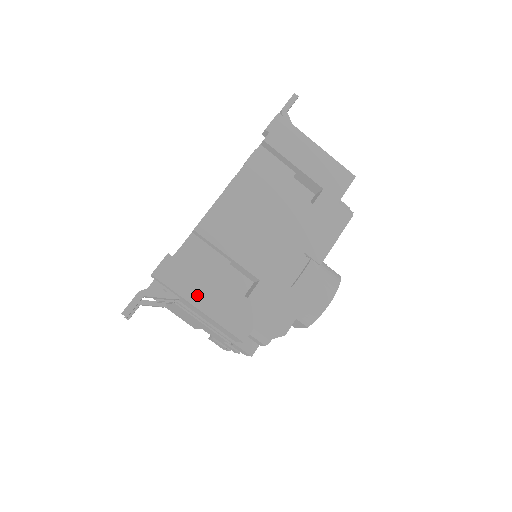
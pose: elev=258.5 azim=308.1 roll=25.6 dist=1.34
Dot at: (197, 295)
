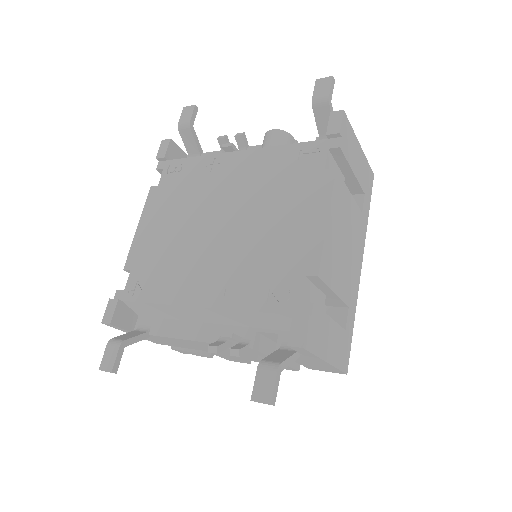
Dot at: (326, 349)
